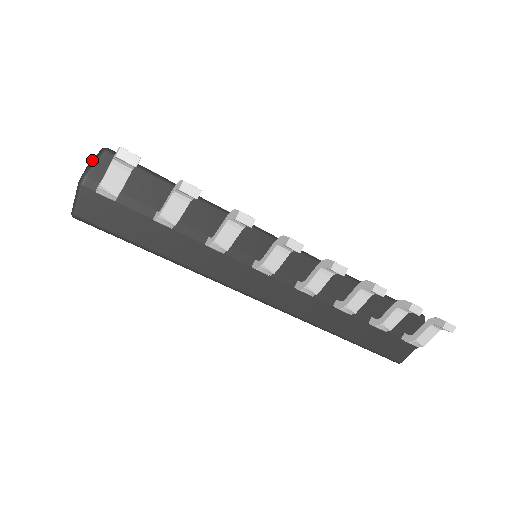
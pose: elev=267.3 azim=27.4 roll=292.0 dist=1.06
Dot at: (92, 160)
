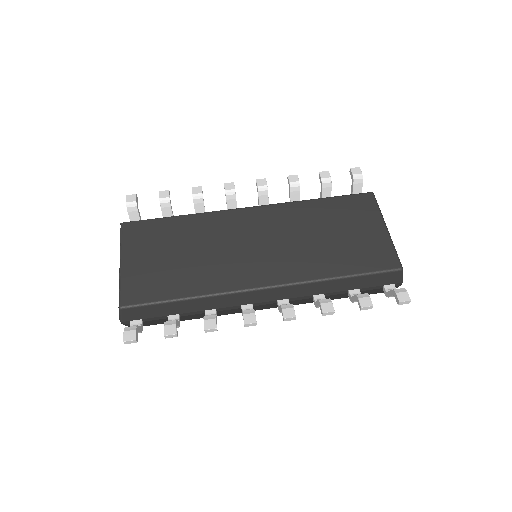
Dot at: occluded
